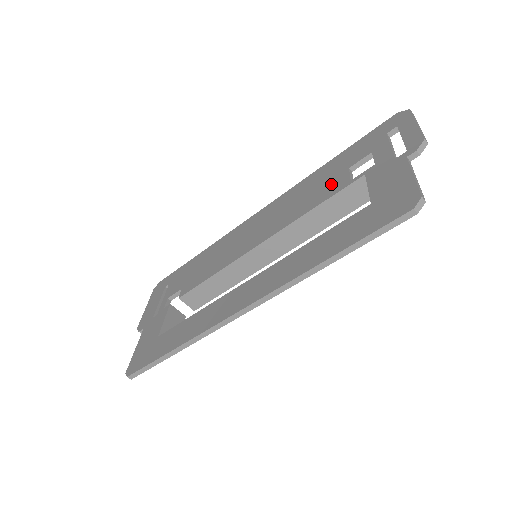
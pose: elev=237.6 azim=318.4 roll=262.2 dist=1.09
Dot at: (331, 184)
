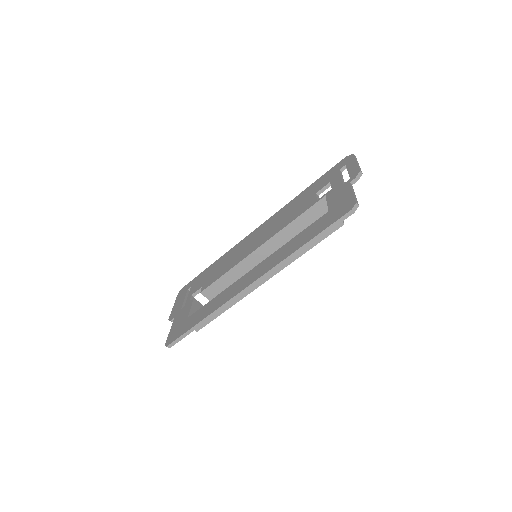
Dot at: (305, 204)
